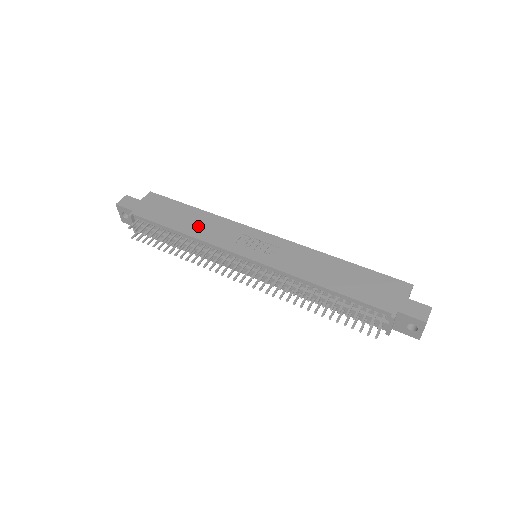
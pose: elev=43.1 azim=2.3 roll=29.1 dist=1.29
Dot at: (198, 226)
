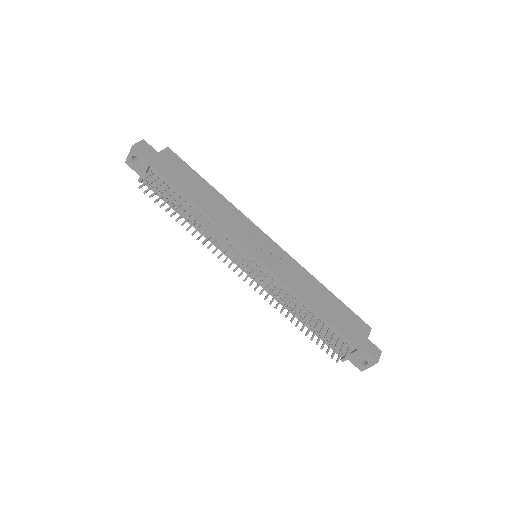
Dot at: (214, 207)
